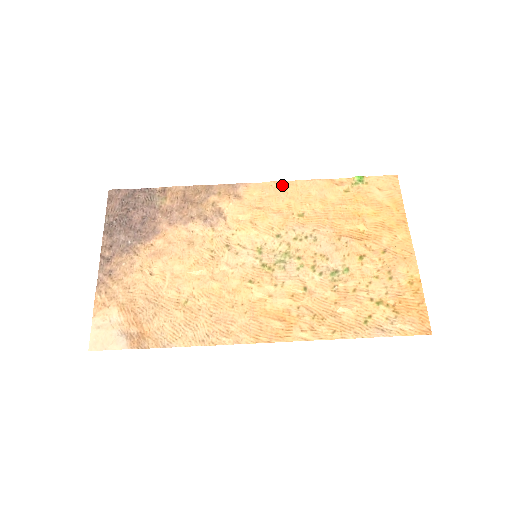
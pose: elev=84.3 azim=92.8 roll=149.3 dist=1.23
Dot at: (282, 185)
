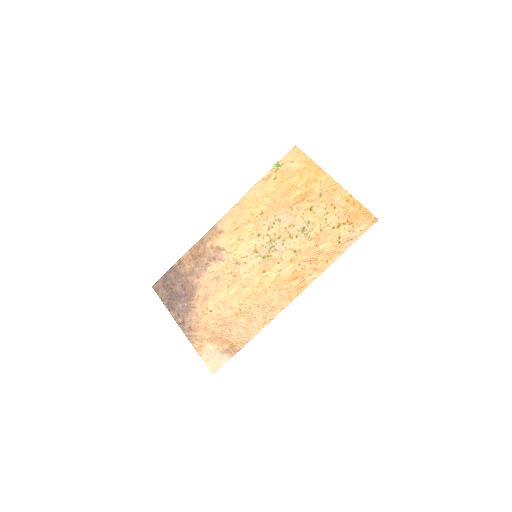
Dot at: (239, 205)
